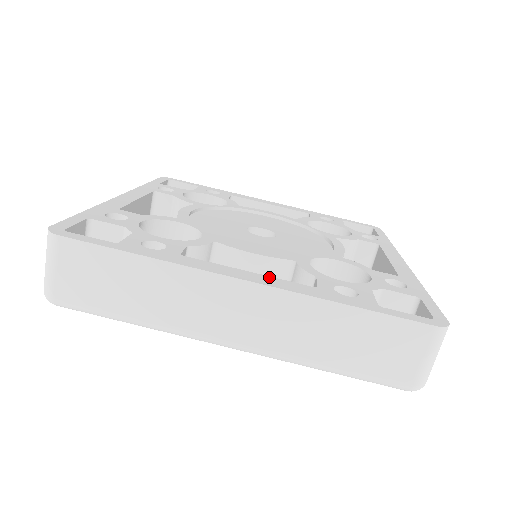
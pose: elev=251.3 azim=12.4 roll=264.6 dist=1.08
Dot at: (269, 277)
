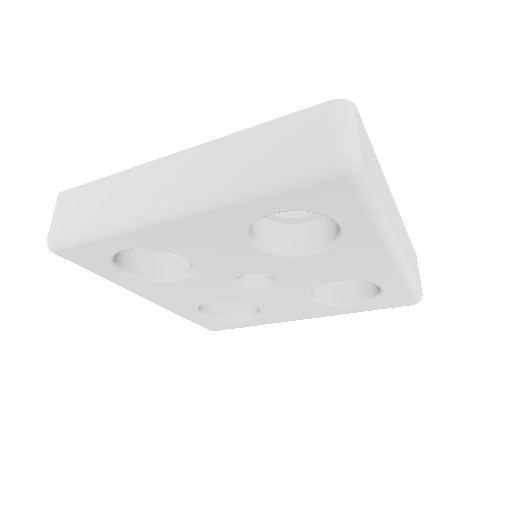
Dot at: occluded
